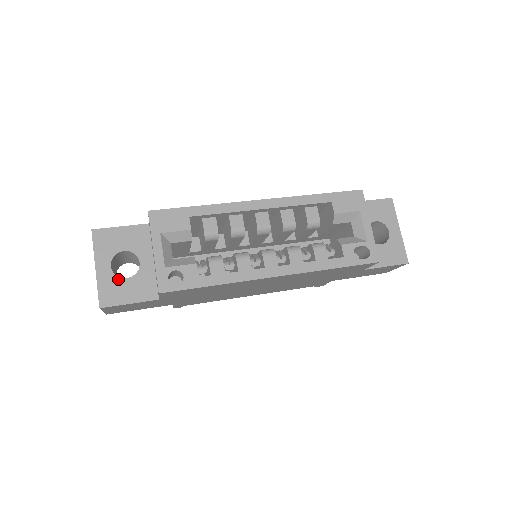
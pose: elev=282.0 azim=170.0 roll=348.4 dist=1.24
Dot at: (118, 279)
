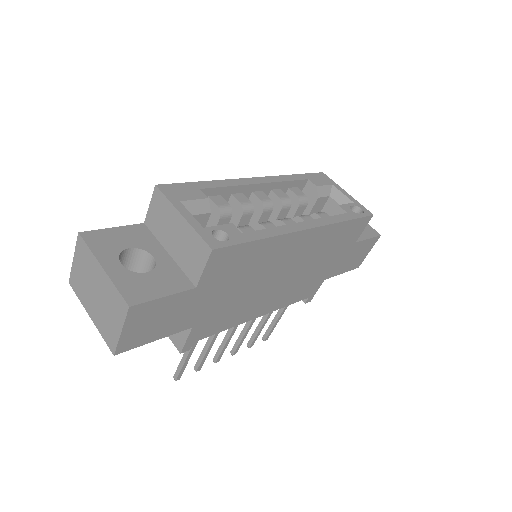
Dot at: (137, 275)
